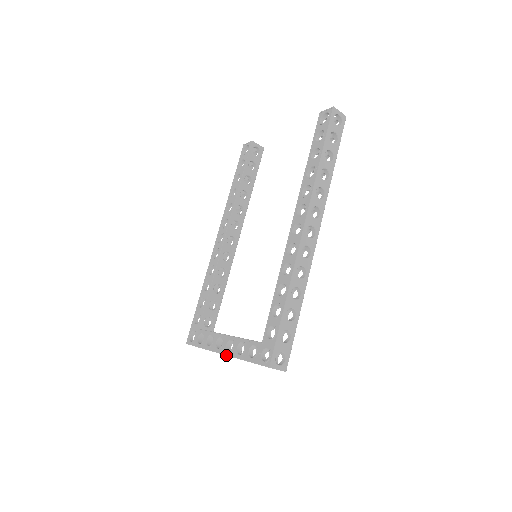
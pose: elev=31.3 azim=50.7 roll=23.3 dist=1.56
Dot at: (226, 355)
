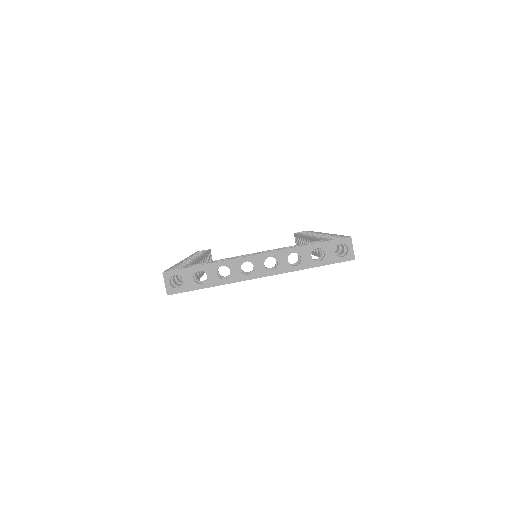
Dot at: (267, 252)
